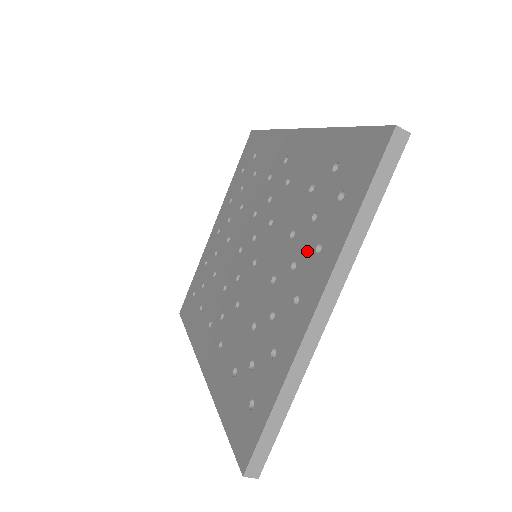
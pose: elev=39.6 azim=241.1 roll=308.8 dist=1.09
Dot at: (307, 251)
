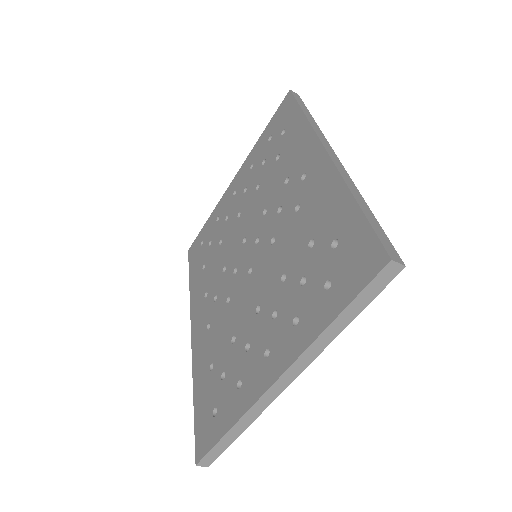
Dot at: (287, 312)
